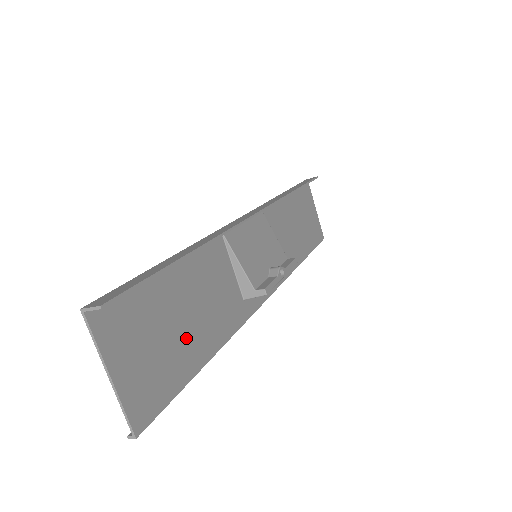
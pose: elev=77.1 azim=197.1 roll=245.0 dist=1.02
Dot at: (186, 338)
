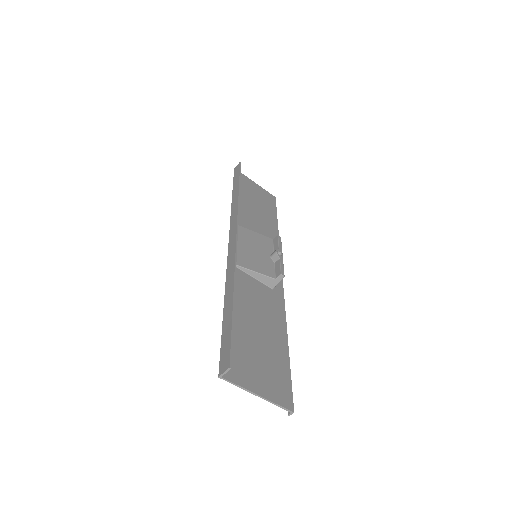
Dot at: (268, 342)
